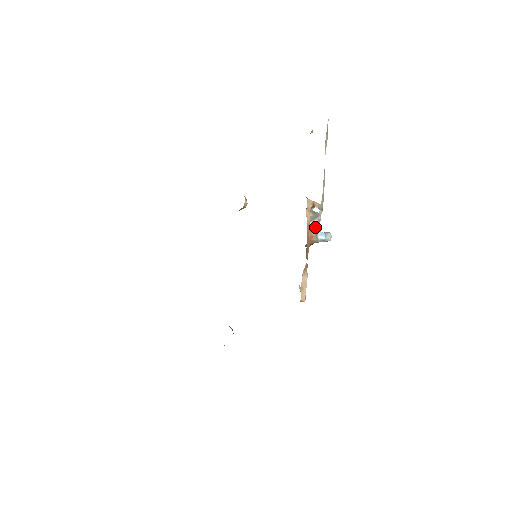
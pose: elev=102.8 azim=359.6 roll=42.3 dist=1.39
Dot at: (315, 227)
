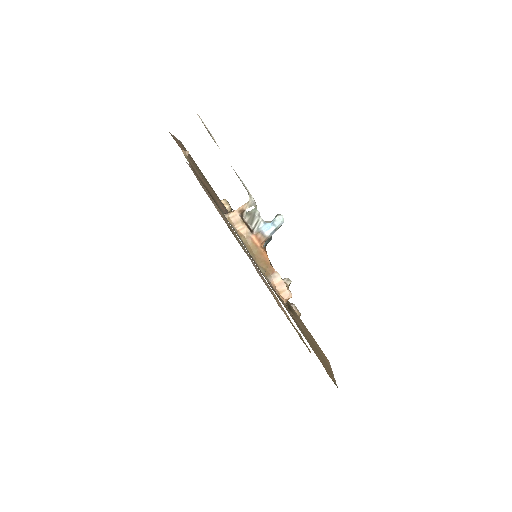
Dot at: (259, 225)
